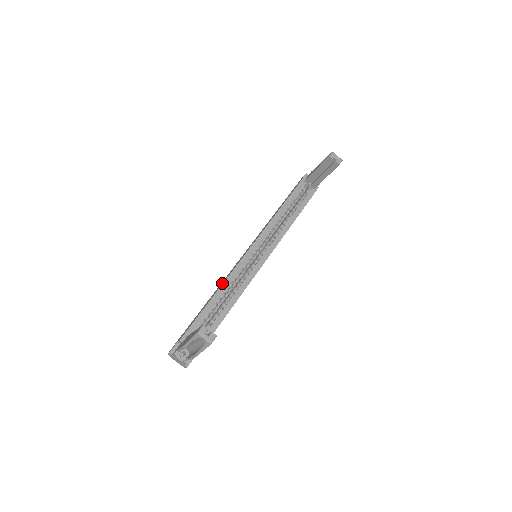
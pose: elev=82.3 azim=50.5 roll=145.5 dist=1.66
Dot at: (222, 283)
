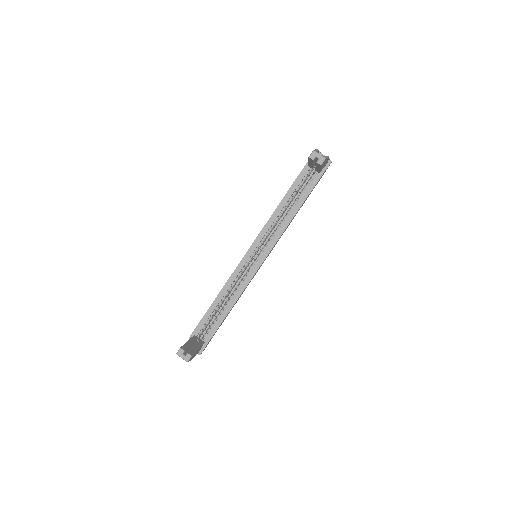
Dot at: (223, 286)
